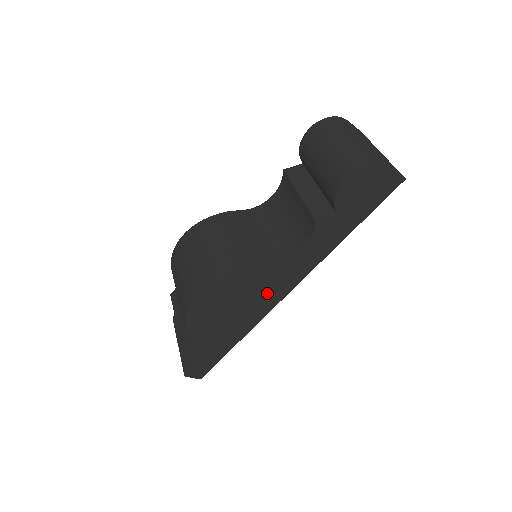
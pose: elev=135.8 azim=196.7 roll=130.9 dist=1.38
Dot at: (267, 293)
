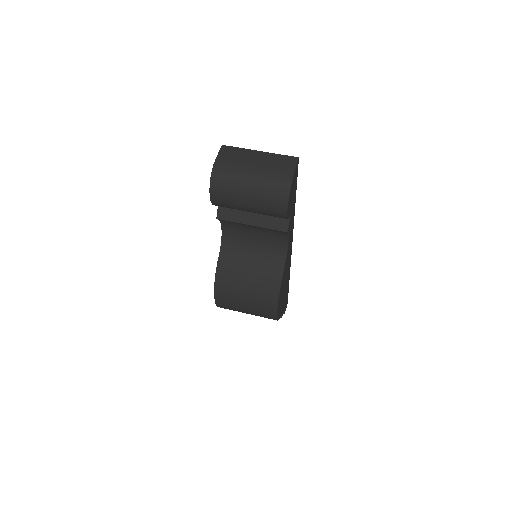
Dot at: (288, 263)
